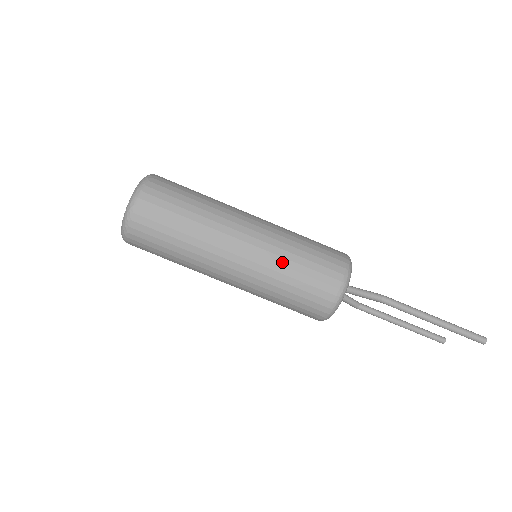
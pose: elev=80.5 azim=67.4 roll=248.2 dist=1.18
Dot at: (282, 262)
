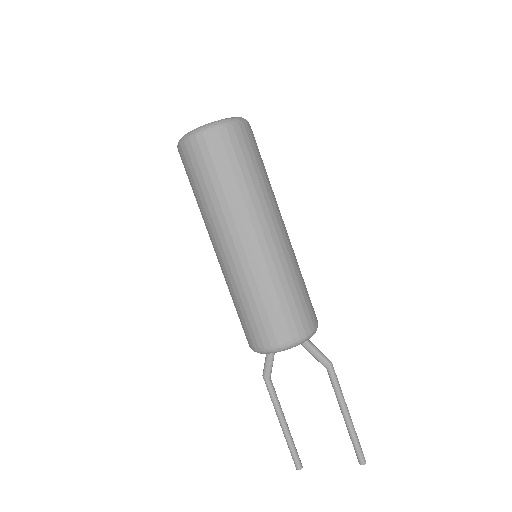
Dot at: (296, 269)
